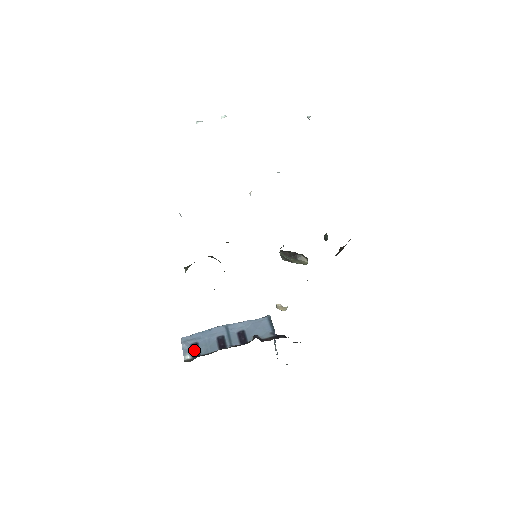
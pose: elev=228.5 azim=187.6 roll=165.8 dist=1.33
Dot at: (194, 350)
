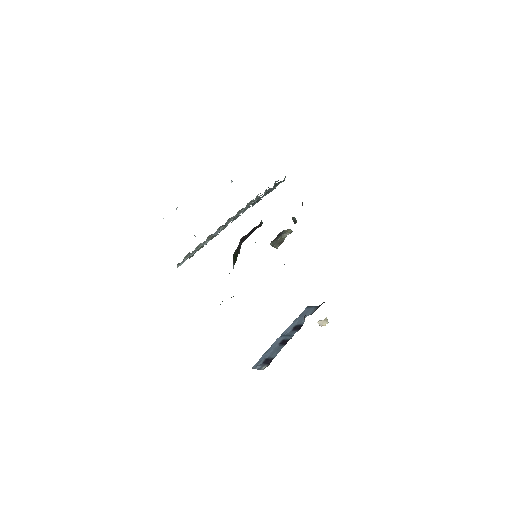
Dot at: (267, 362)
